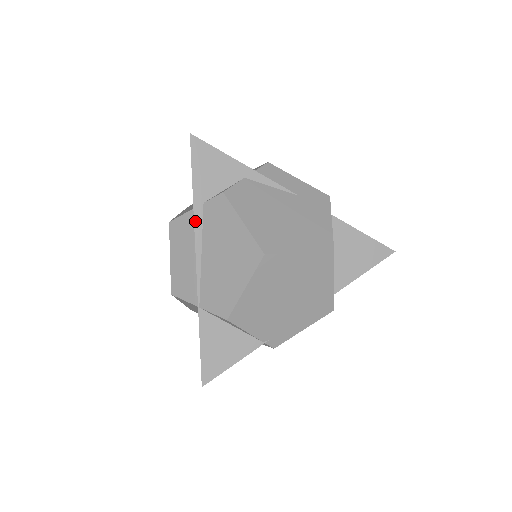
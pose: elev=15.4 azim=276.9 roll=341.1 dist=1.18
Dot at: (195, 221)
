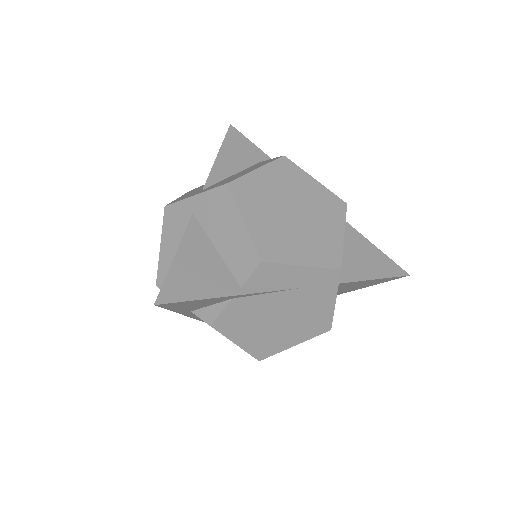
Dot at: (186, 315)
